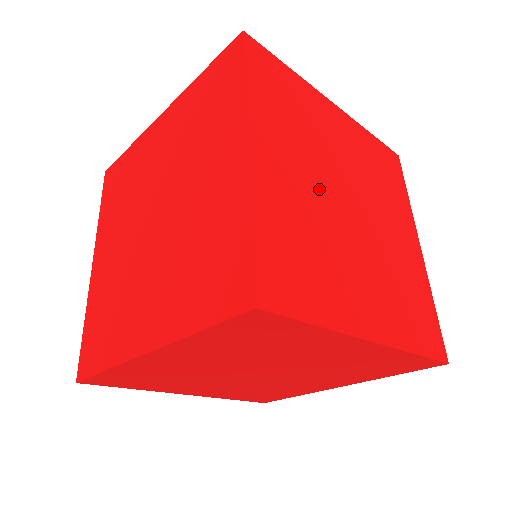
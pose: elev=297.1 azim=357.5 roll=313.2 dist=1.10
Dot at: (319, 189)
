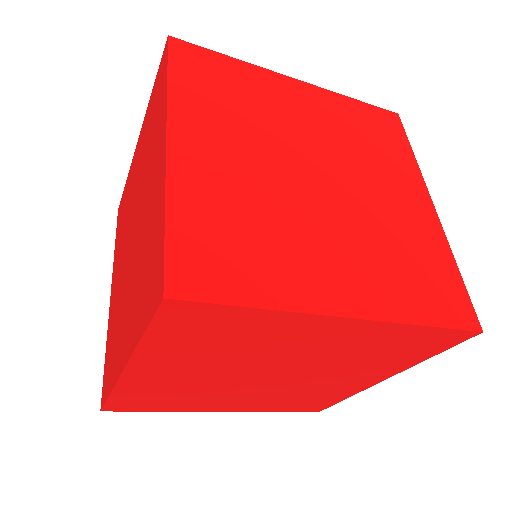
Dot at: (268, 167)
